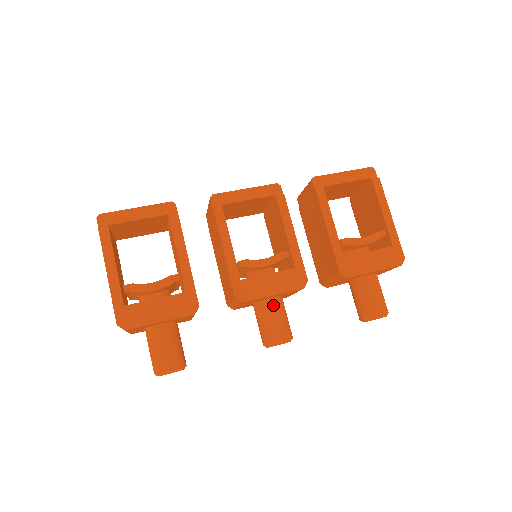
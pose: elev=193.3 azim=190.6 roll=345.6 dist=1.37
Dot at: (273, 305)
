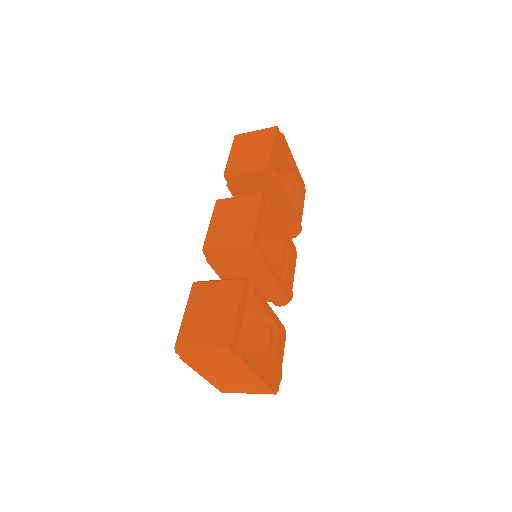
Dot at: occluded
